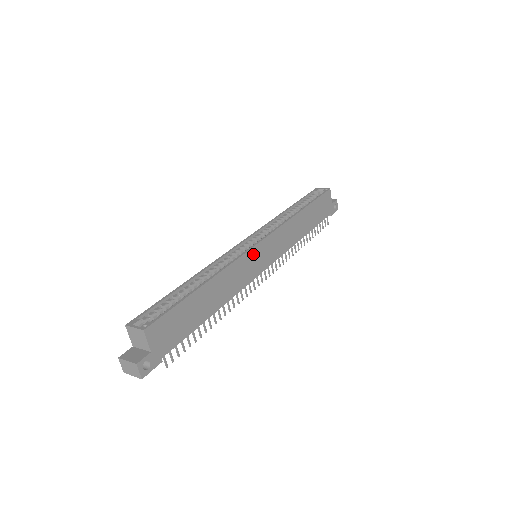
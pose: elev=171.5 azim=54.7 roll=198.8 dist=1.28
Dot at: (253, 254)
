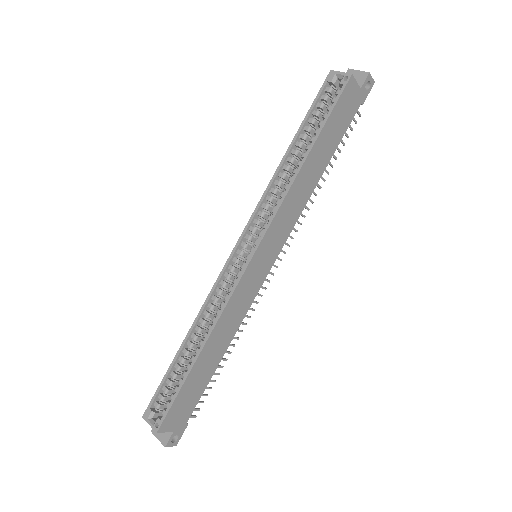
Dot at: (248, 275)
